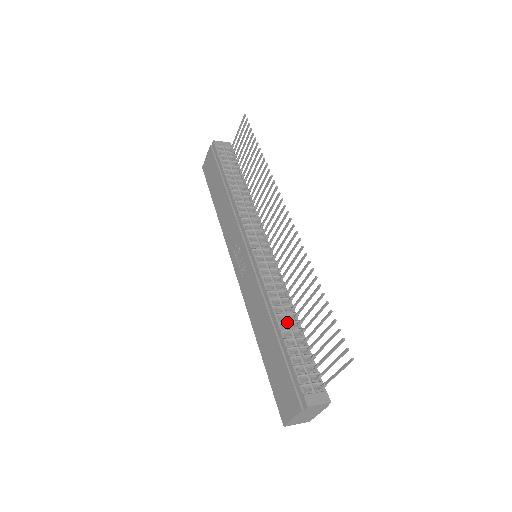
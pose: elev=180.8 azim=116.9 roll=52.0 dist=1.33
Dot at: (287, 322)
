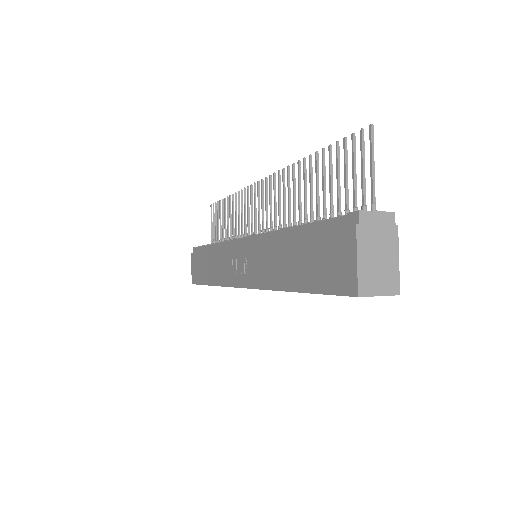
Dot at: occluded
